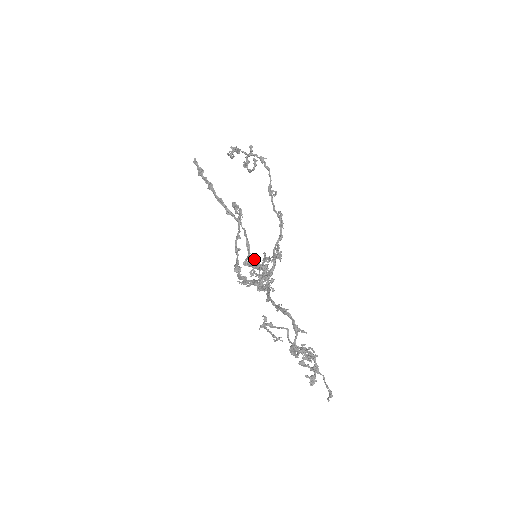
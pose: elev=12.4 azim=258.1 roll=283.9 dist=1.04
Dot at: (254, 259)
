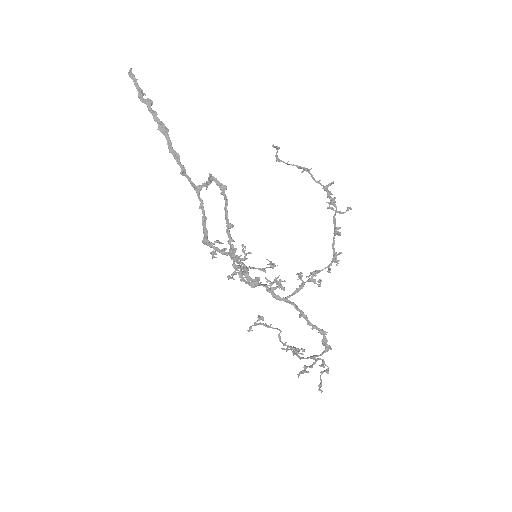
Dot at: (220, 242)
